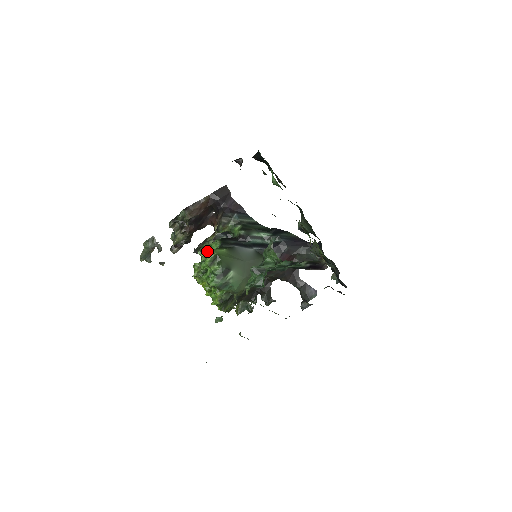
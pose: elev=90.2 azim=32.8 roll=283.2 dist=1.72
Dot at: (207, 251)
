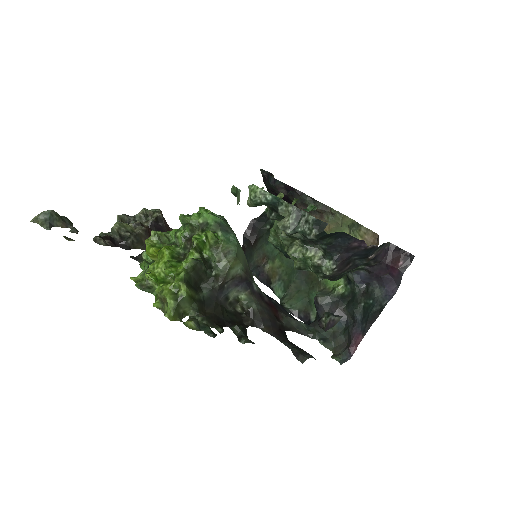
Dot at: occluded
